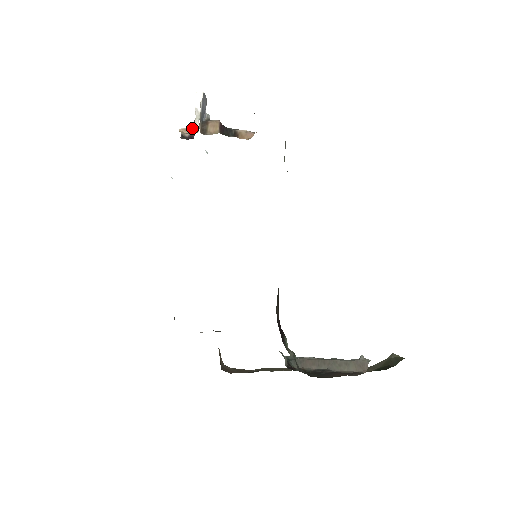
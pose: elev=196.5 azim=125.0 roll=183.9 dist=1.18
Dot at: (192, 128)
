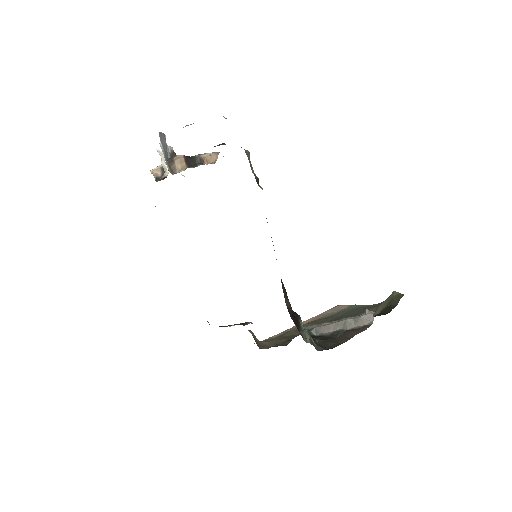
Dot at: (161, 166)
